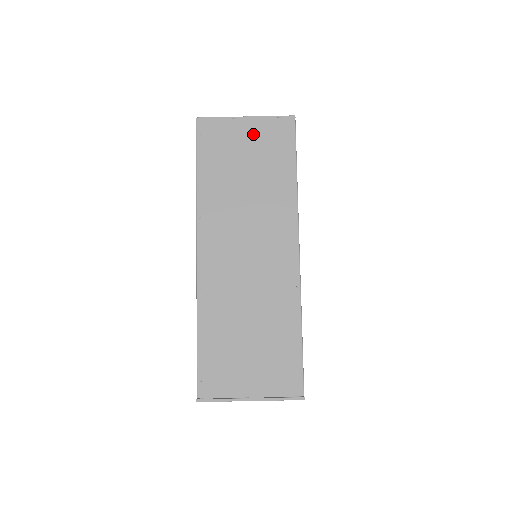
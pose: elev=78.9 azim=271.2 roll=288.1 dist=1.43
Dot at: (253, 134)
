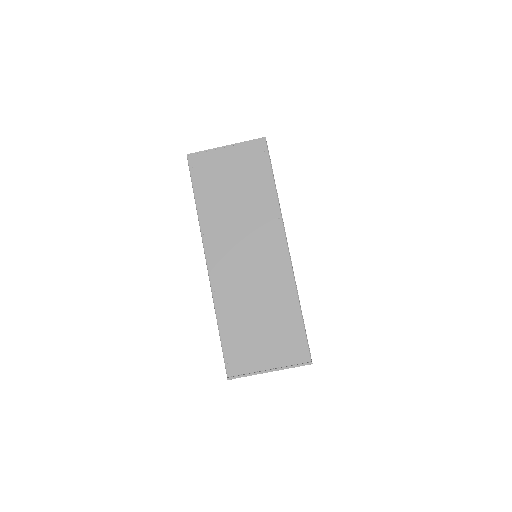
Dot at: (234, 159)
